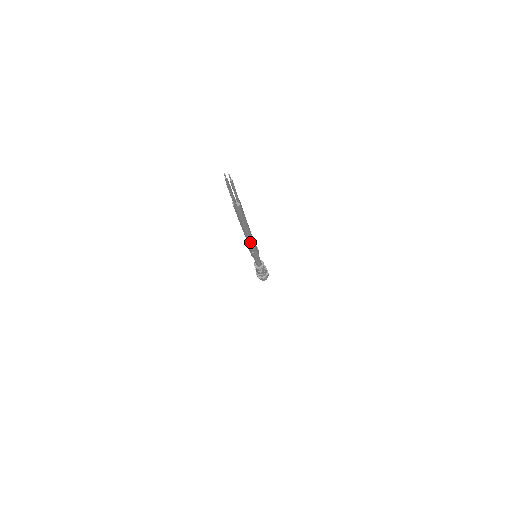
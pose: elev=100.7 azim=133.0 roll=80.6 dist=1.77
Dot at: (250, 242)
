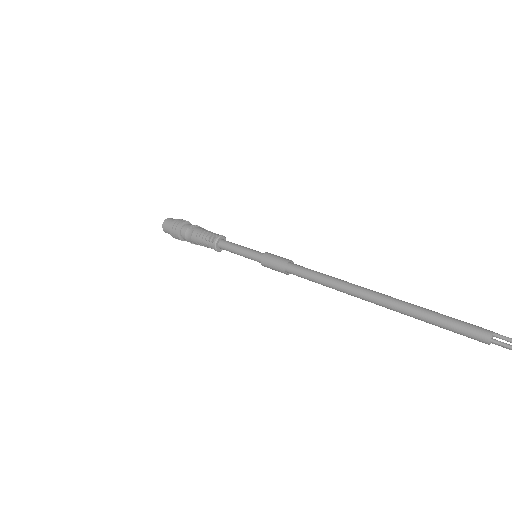
Dot at: occluded
